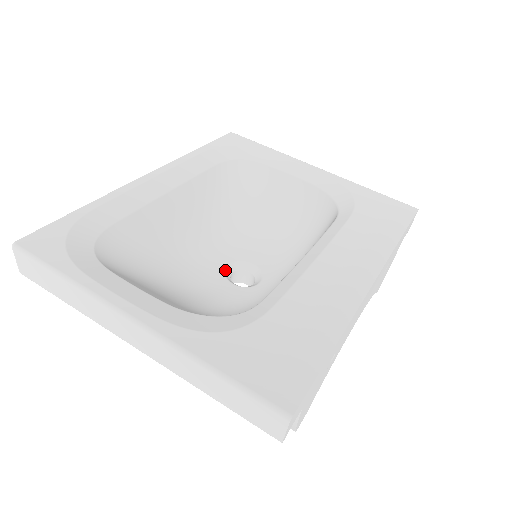
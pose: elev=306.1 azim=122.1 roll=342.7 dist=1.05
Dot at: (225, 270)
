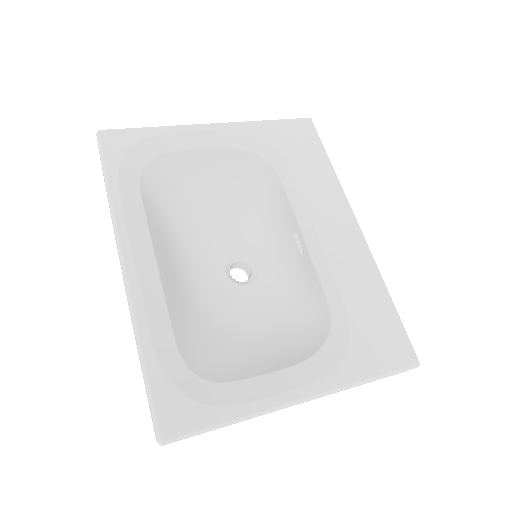
Dot at: (229, 278)
